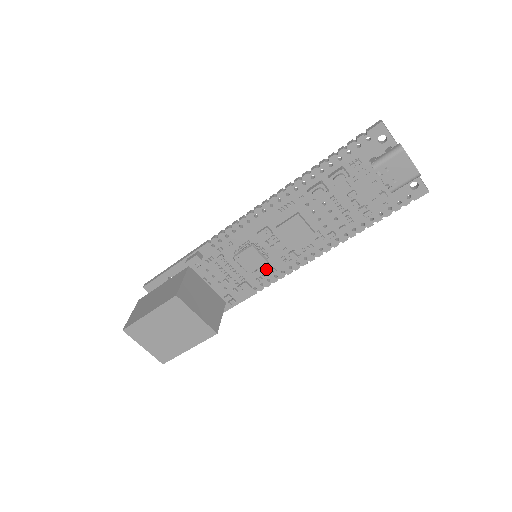
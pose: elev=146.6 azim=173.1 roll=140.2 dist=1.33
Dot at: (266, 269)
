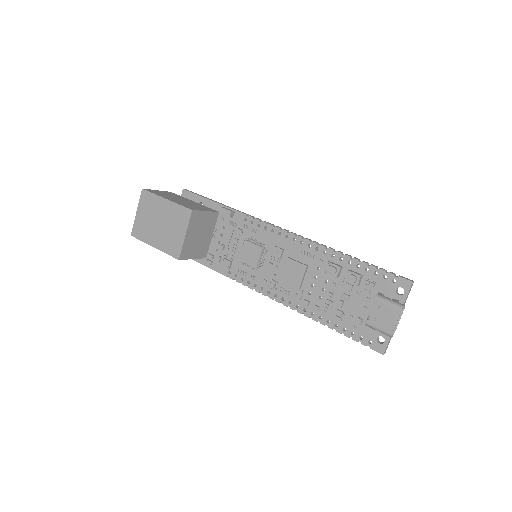
Dot at: (250, 271)
